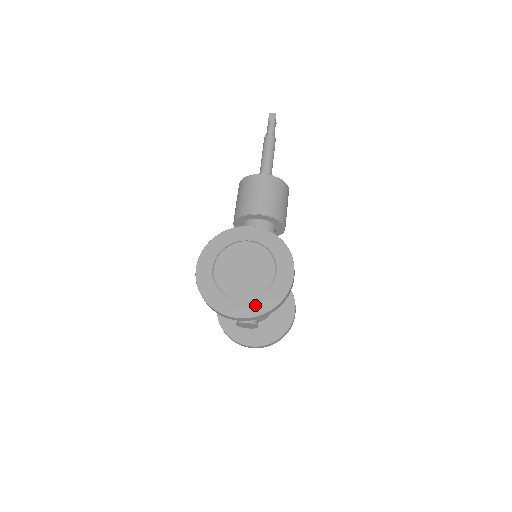
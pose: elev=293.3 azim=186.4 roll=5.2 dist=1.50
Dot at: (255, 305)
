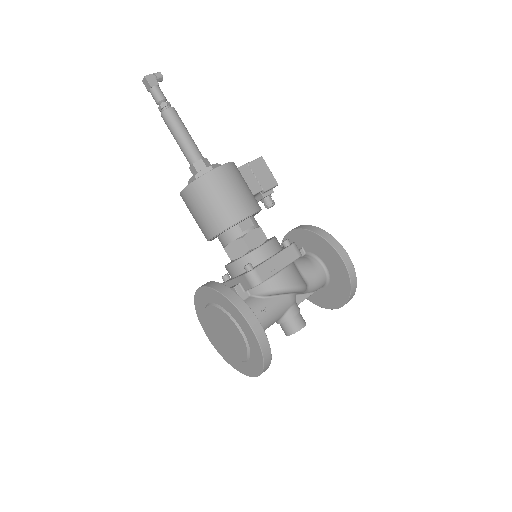
Dot at: (253, 365)
